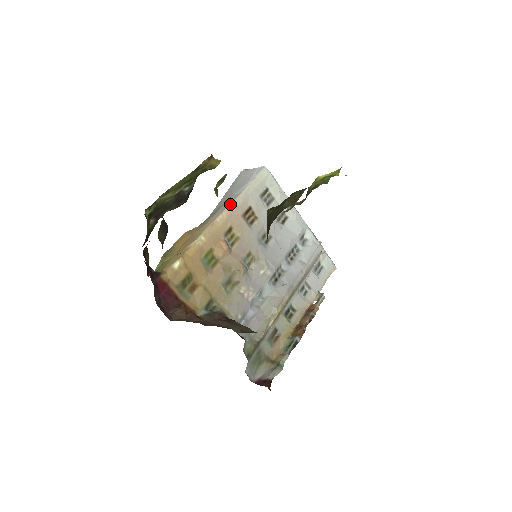
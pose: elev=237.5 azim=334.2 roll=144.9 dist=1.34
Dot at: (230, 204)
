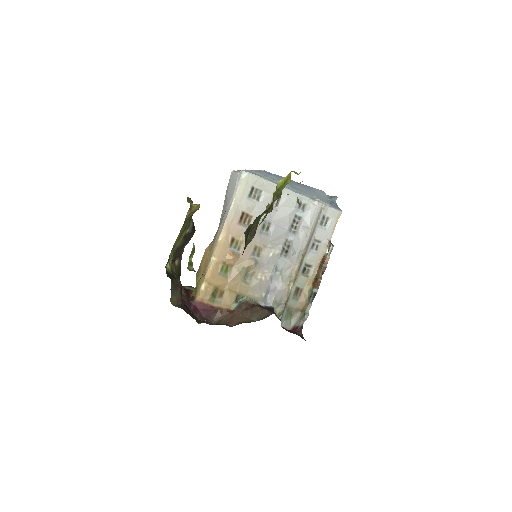
Dot at: (225, 221)
